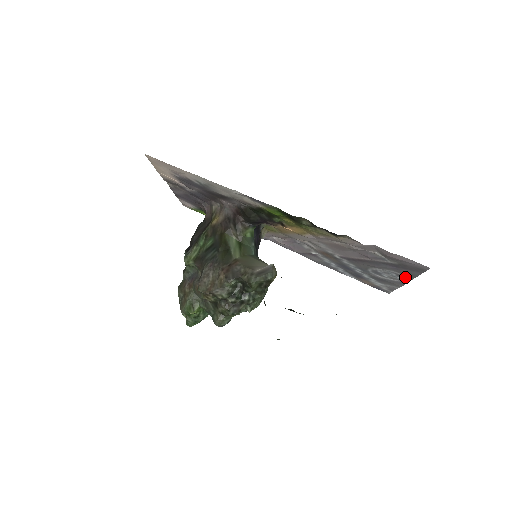
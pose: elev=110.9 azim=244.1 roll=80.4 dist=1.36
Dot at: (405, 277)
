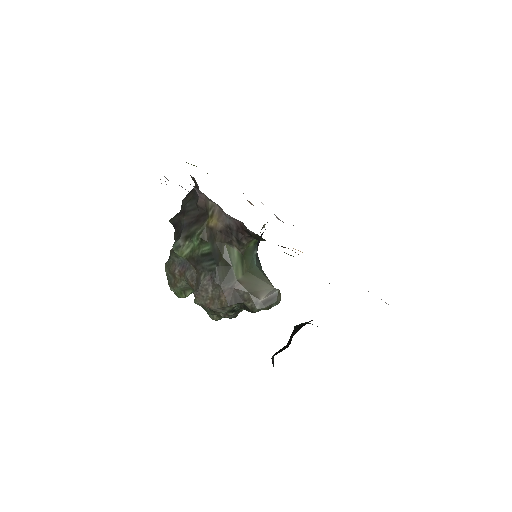
Dot at: occluded
